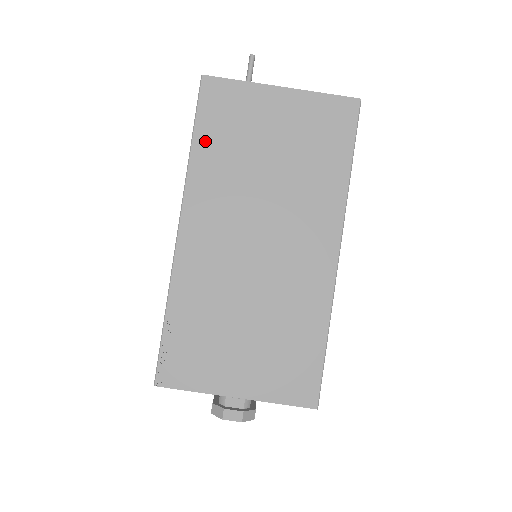
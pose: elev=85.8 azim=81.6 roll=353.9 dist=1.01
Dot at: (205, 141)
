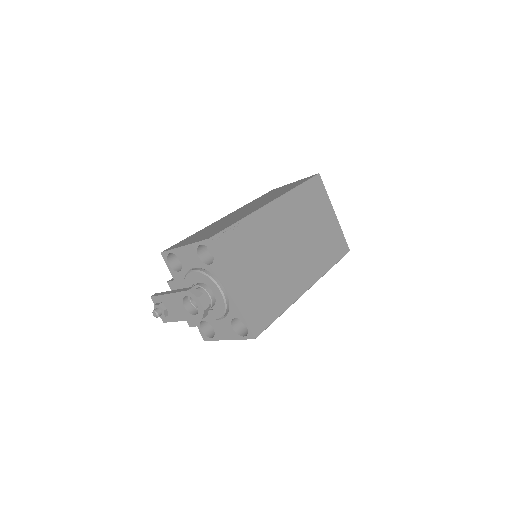
Dot at: (304, 191)
